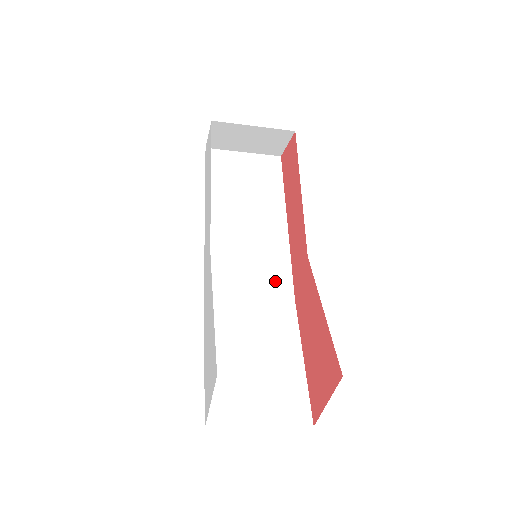
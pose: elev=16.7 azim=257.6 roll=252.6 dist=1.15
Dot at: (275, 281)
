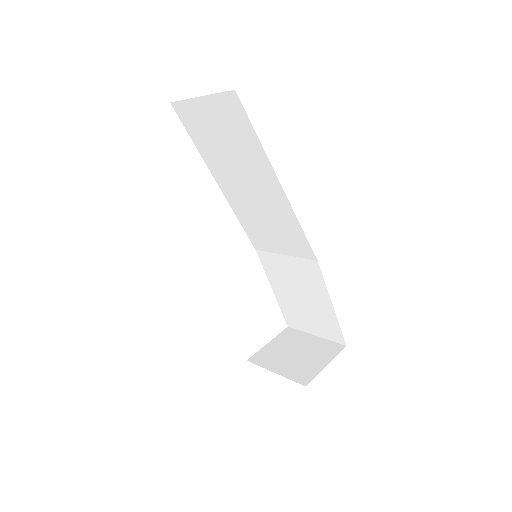
Dot at: (296, 244)
